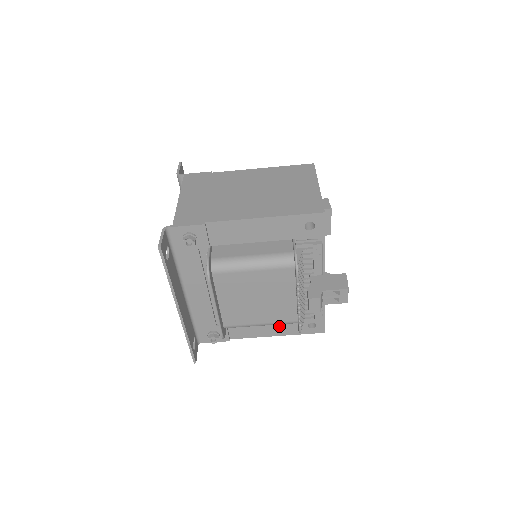
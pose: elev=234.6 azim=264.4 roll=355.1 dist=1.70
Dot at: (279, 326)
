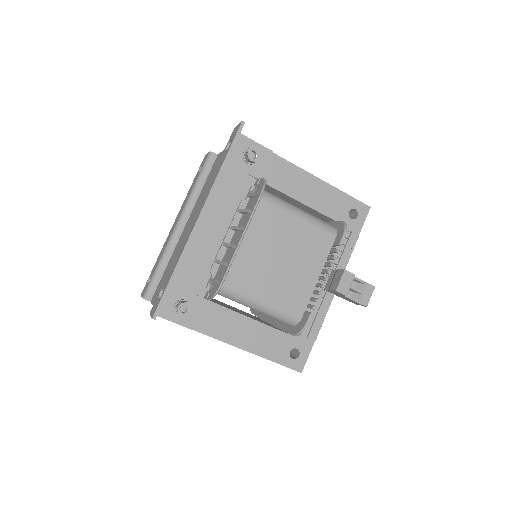
Dot at: (260, 336)
